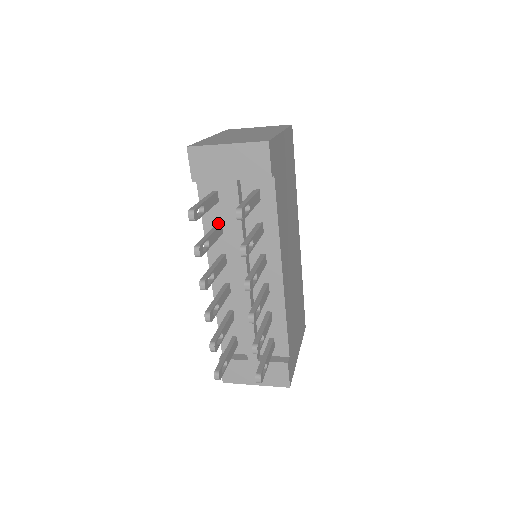
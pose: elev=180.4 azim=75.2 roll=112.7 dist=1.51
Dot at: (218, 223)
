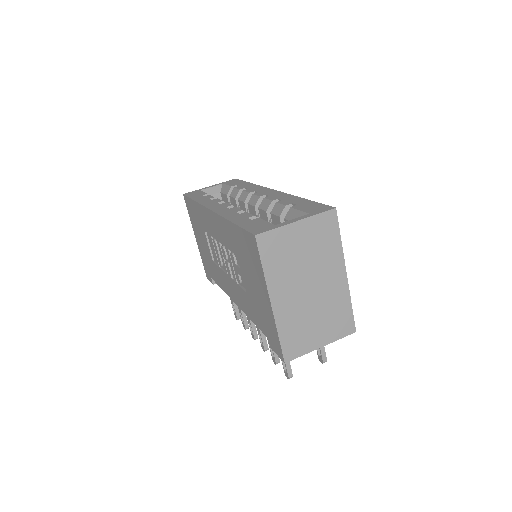
Dot at: occluded
